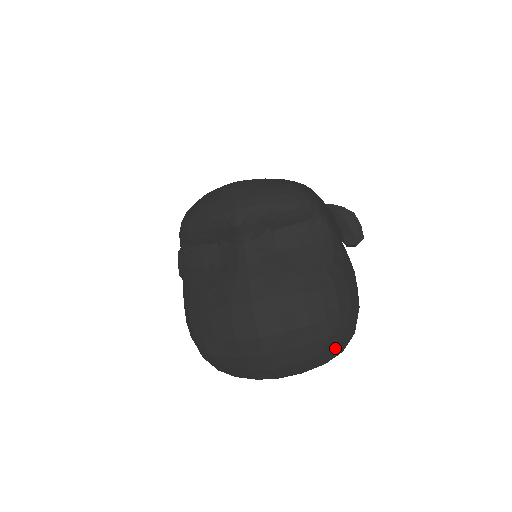
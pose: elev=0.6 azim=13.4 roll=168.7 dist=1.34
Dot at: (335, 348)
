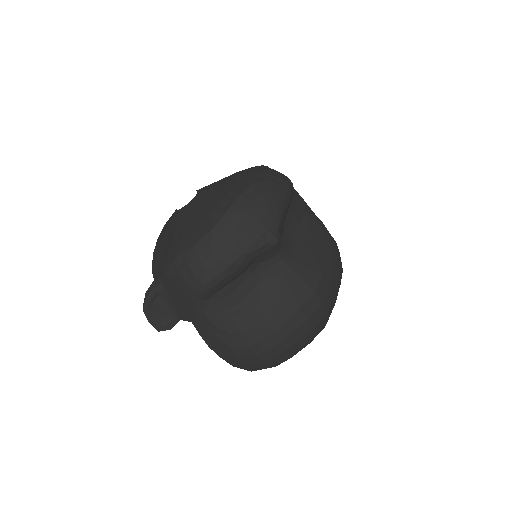
Dot at: occluded
